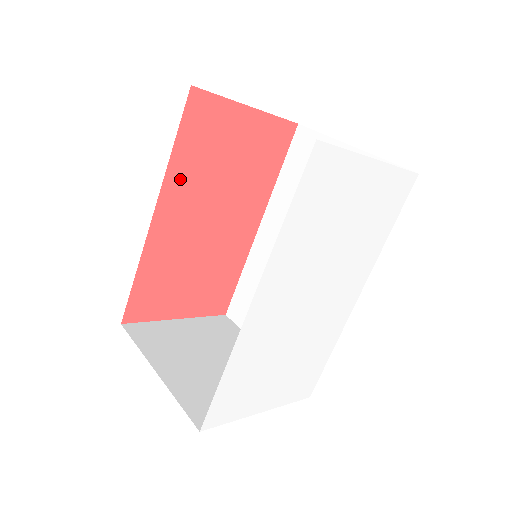
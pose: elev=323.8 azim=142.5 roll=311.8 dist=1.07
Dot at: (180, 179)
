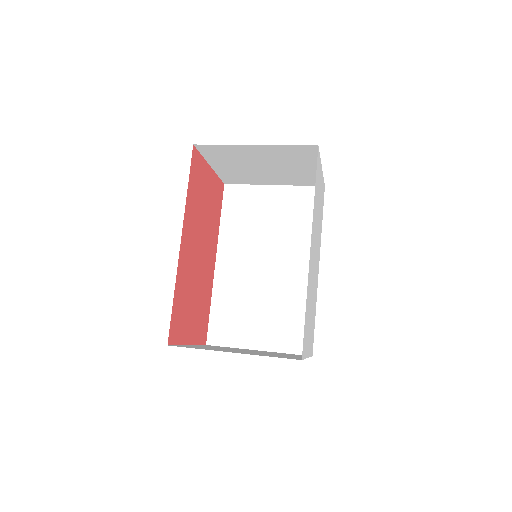
Dot at: (190, 213)
